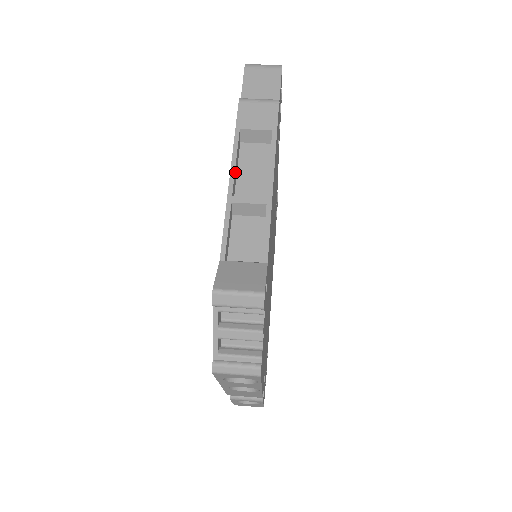
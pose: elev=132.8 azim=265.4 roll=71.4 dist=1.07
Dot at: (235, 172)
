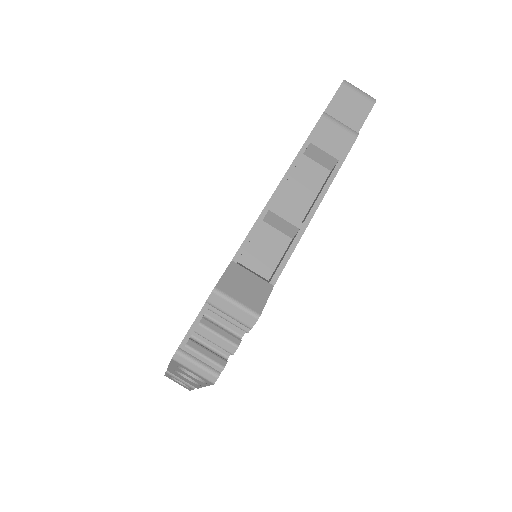
Dot at: occluded
